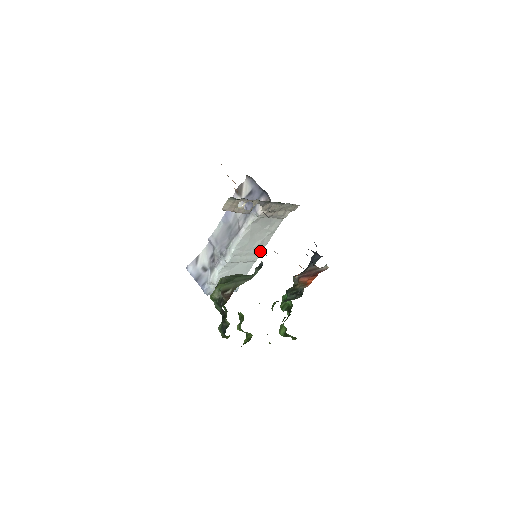
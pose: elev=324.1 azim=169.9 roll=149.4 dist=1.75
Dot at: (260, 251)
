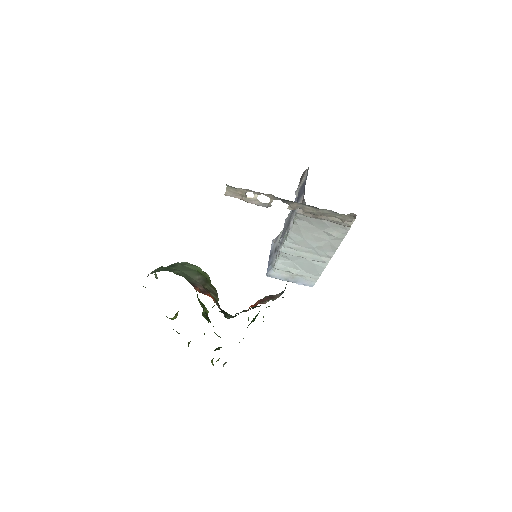
Dot at: (330, 254)
